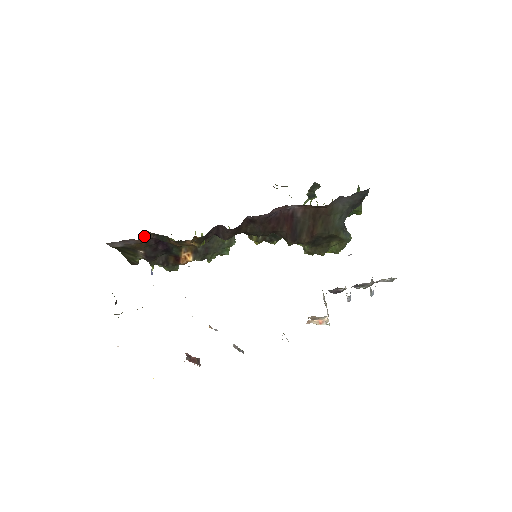
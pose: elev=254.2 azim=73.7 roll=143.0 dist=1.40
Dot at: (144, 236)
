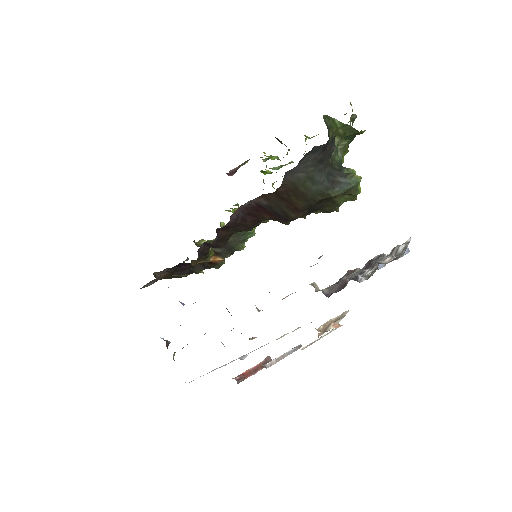
Dot at: (157, 275)
